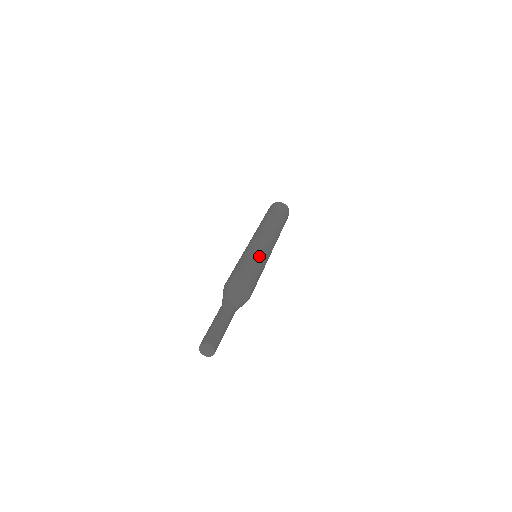
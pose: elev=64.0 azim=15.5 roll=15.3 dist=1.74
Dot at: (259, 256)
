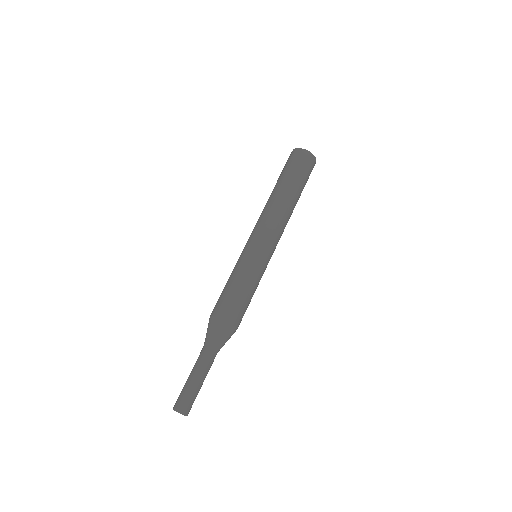
Dot at: (258, 274)
